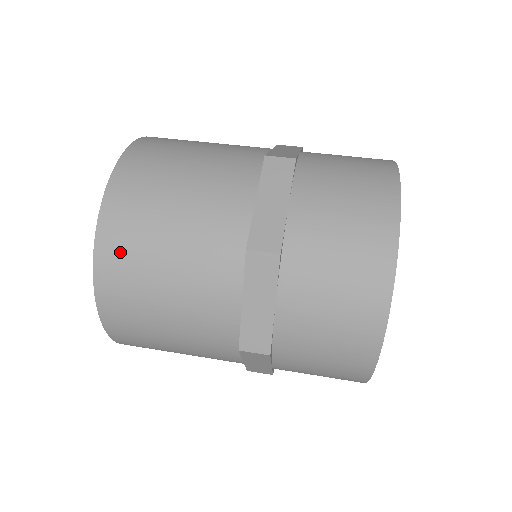
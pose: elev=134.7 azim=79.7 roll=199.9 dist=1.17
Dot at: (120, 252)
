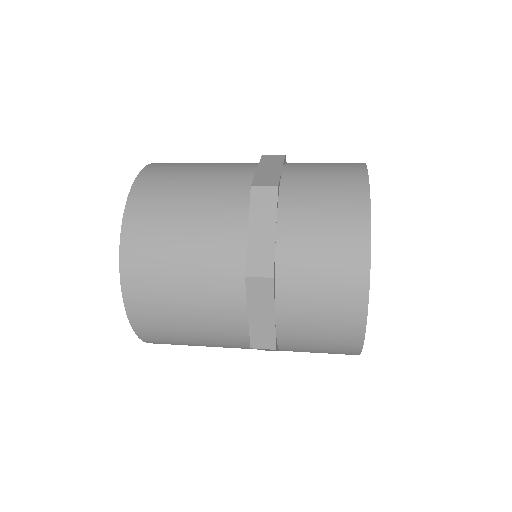
Dot at: (148, 203)
